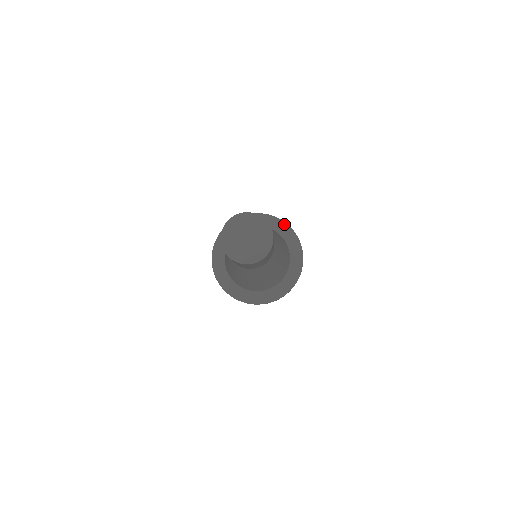
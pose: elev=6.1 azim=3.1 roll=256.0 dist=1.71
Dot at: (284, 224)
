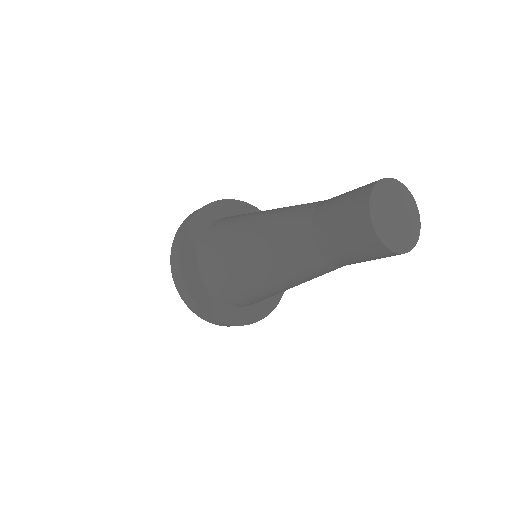
Dot at: occluded
